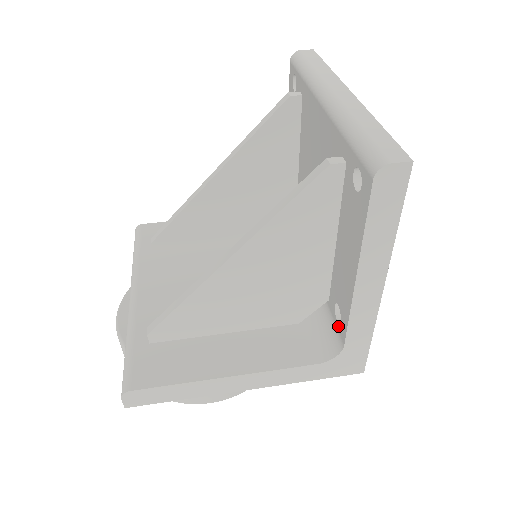
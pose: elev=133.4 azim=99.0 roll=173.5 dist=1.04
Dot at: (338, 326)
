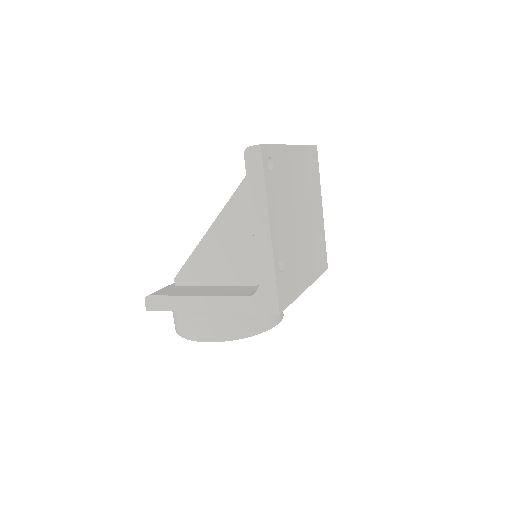
Dot at: occluded
